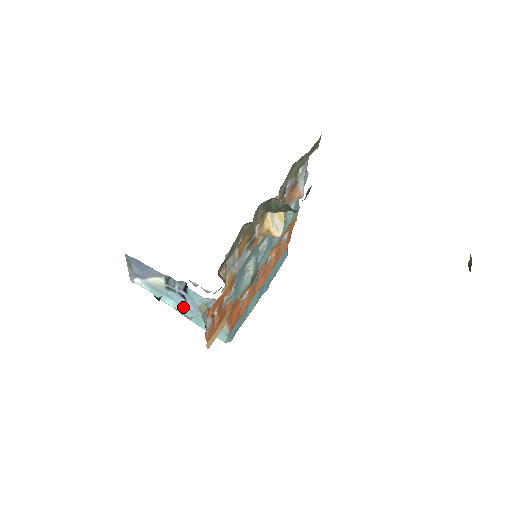
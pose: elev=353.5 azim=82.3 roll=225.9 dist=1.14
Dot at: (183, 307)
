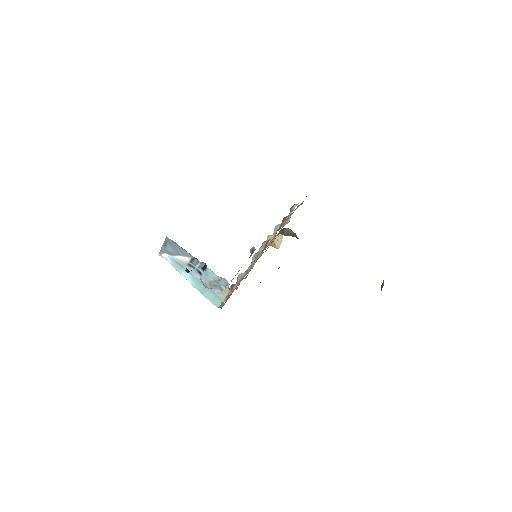
Dot at: (196, 279)
